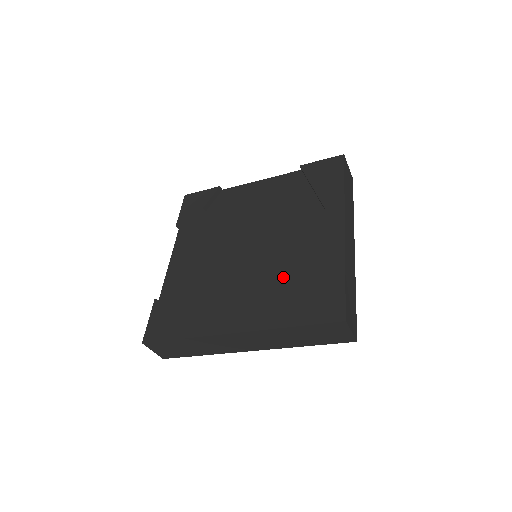
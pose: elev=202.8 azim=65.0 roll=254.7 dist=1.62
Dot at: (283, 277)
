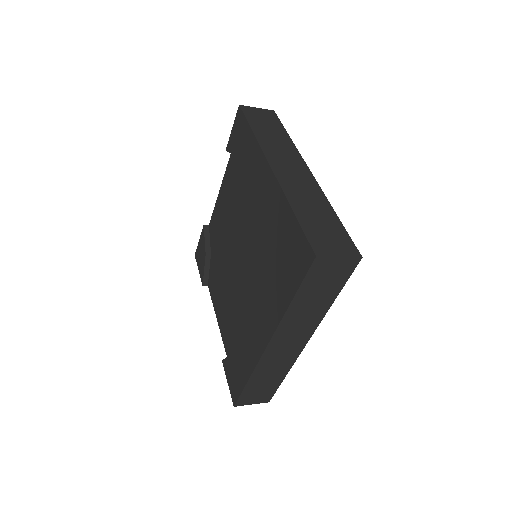
Dot at: occluded
